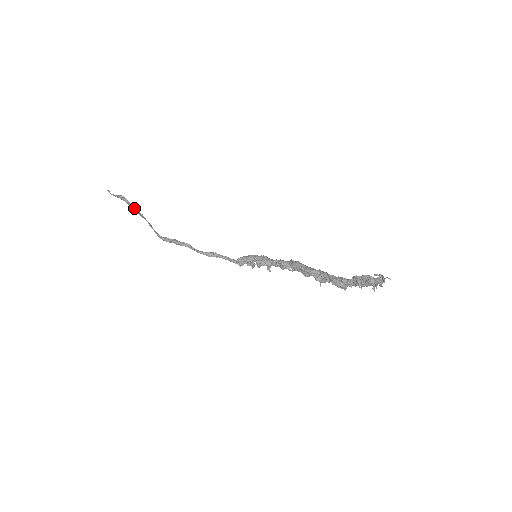
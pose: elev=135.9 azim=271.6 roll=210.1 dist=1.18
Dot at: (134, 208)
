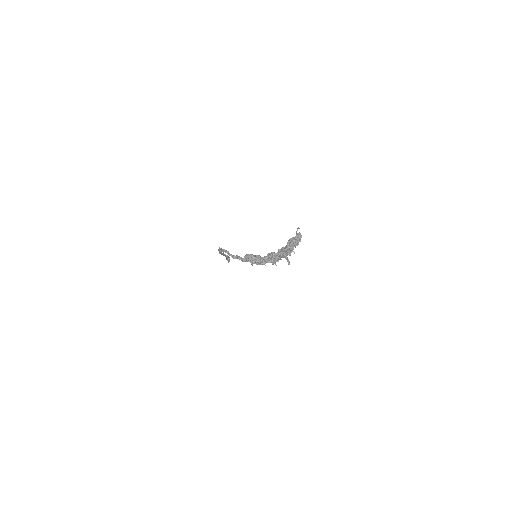
Dot at: occluded
